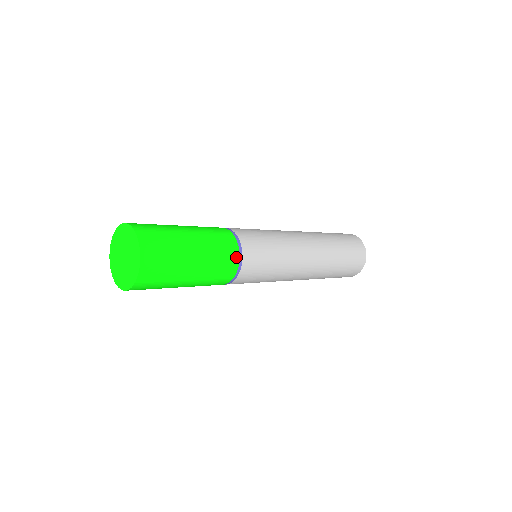
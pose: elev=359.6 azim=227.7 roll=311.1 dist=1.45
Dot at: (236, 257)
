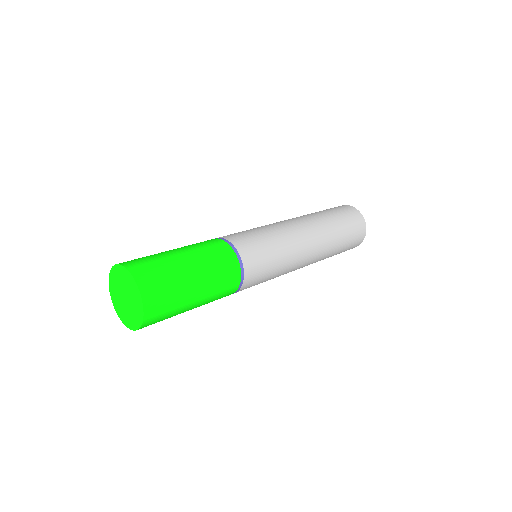
Dot at: (233, 256)
